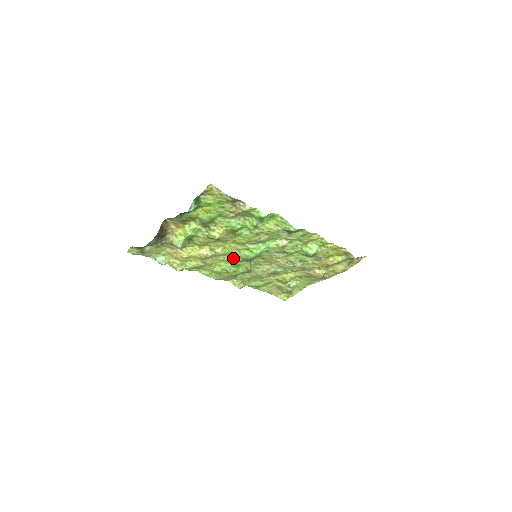
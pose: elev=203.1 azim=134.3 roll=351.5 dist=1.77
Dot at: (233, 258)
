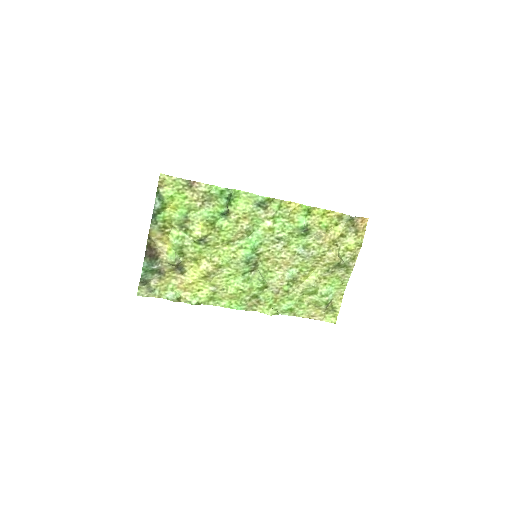
Dot at: (236, 267)
